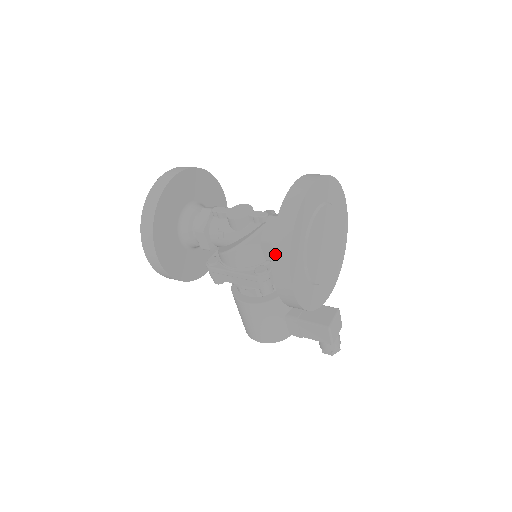
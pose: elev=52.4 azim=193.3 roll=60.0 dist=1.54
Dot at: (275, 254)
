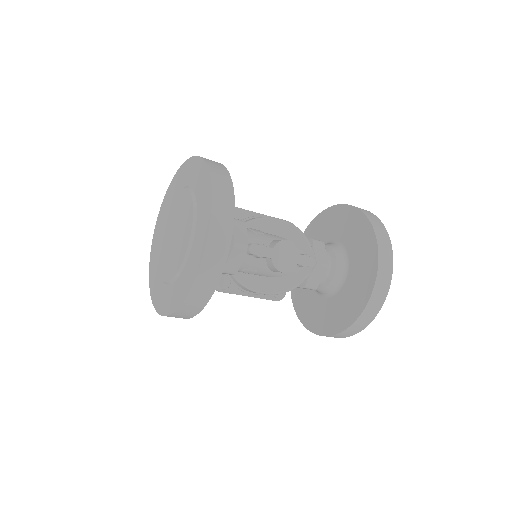
Dot at: (343, 333)
